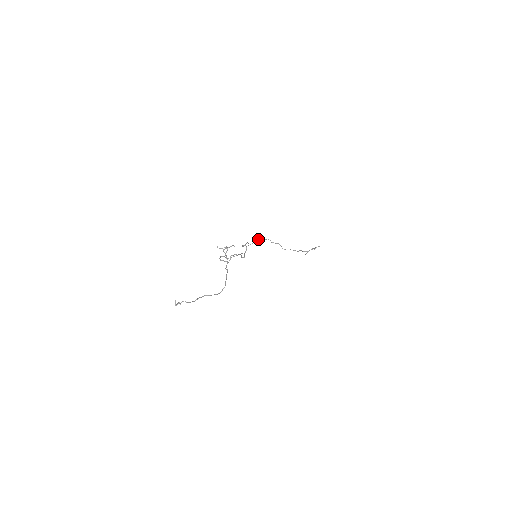
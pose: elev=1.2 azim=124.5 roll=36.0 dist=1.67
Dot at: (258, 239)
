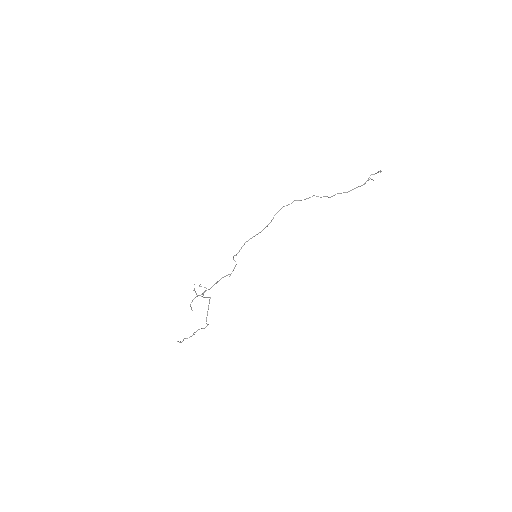
Dot at: (280, 209)
